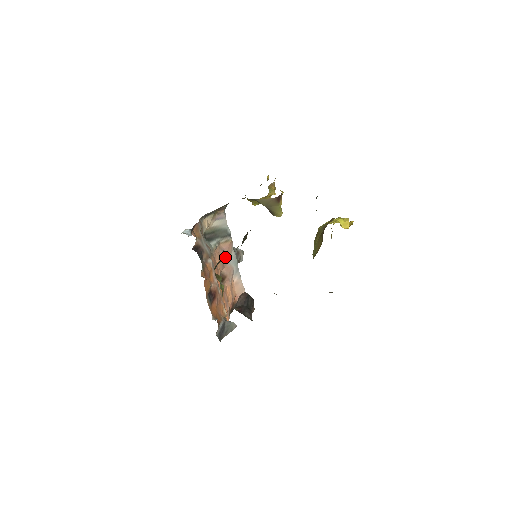
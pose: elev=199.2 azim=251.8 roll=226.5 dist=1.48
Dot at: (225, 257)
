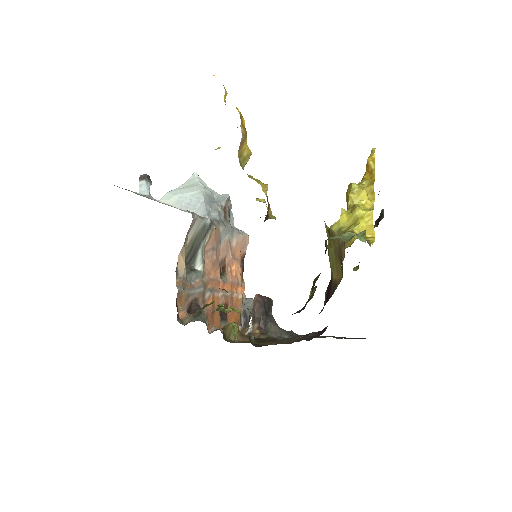
Dot at: (216, 248)
